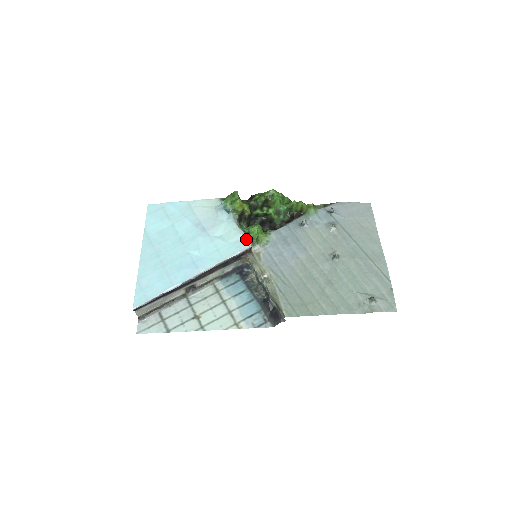
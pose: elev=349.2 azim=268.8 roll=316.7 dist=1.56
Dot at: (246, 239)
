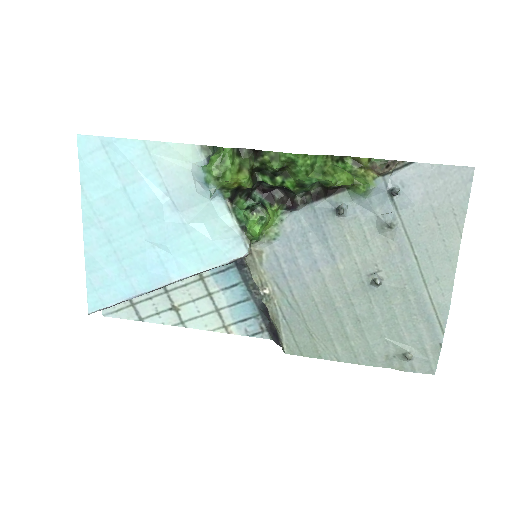
Dot at: (241, 240)
